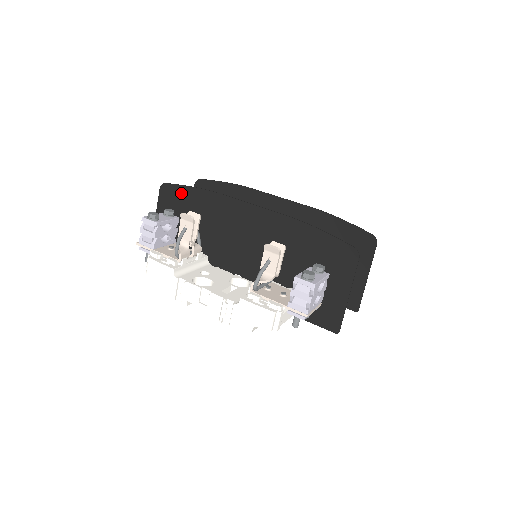
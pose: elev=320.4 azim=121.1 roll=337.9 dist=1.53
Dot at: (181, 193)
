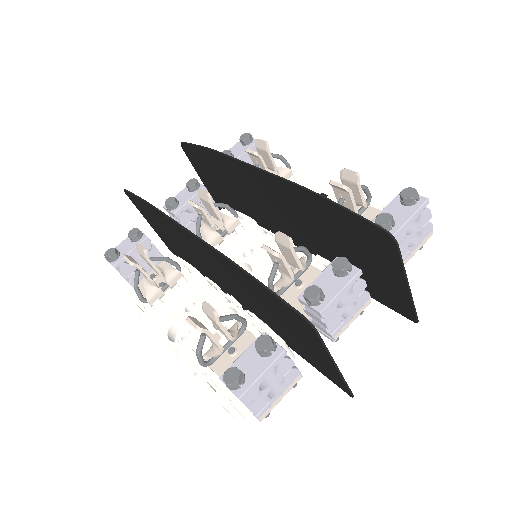
Dot at: (139, 202)
